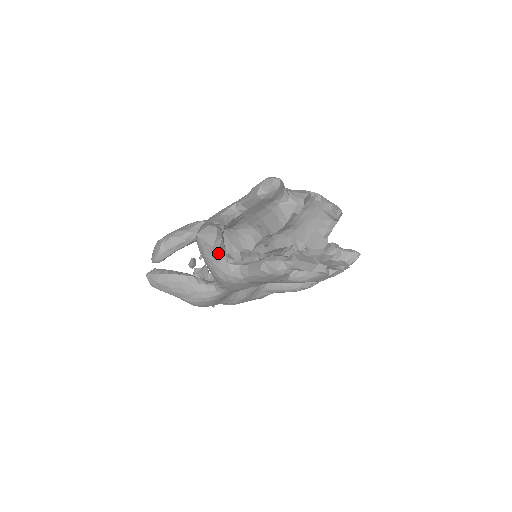
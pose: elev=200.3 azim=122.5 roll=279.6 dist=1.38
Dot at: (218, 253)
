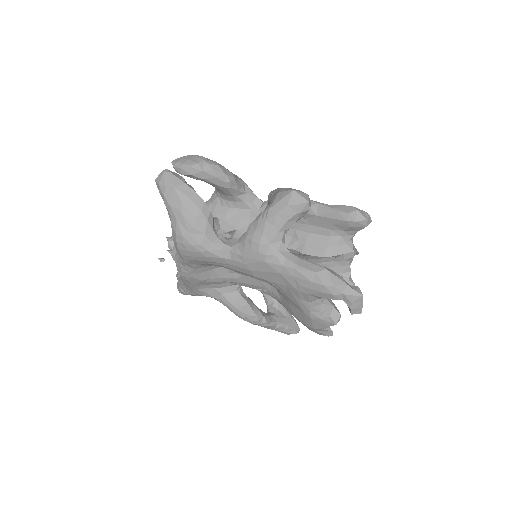
Dot at: (288, 224)
